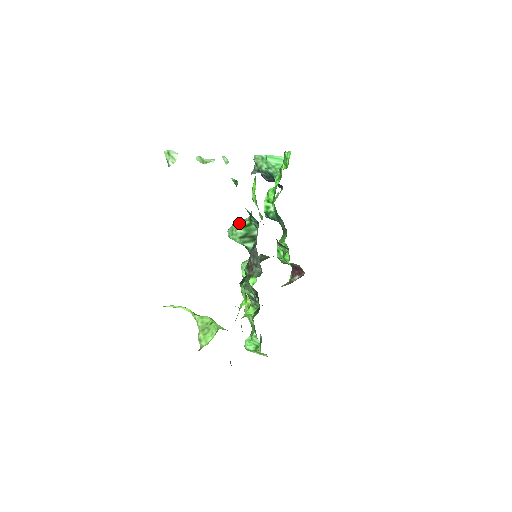
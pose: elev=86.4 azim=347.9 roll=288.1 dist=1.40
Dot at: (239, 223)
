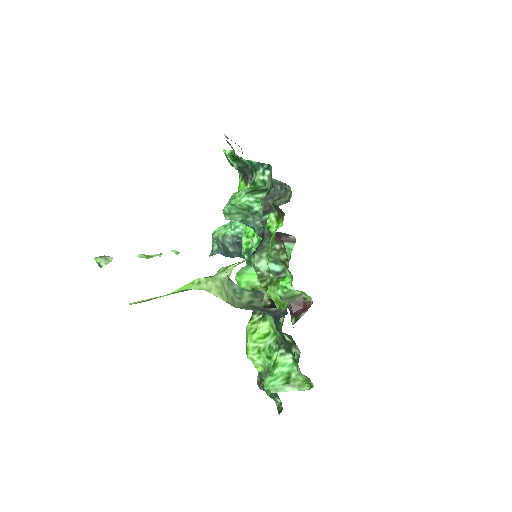
Dot at: occluded
